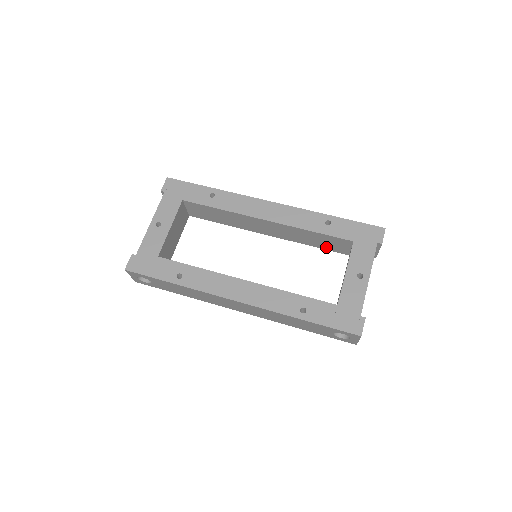
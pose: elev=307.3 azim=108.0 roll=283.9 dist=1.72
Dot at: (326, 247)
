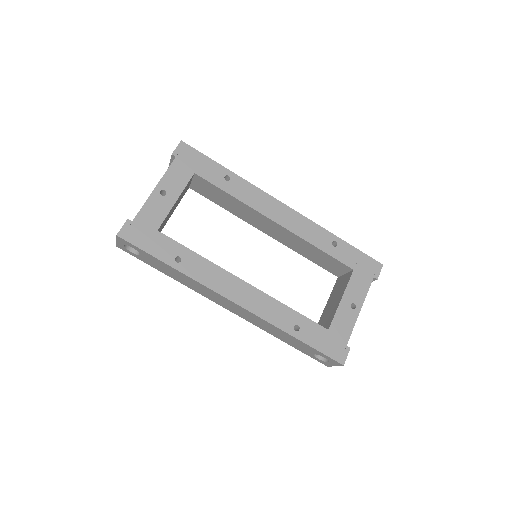
Dot at: (320, 264)
